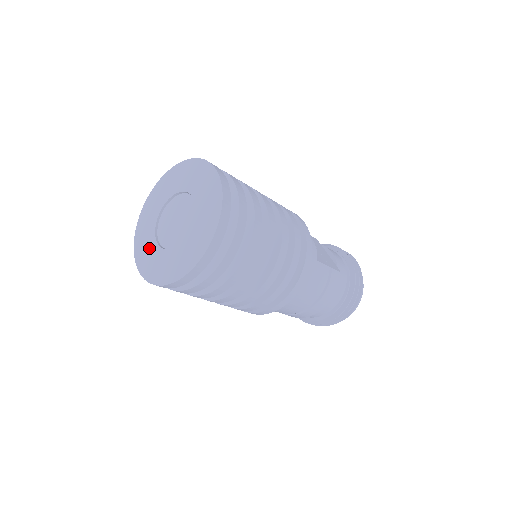
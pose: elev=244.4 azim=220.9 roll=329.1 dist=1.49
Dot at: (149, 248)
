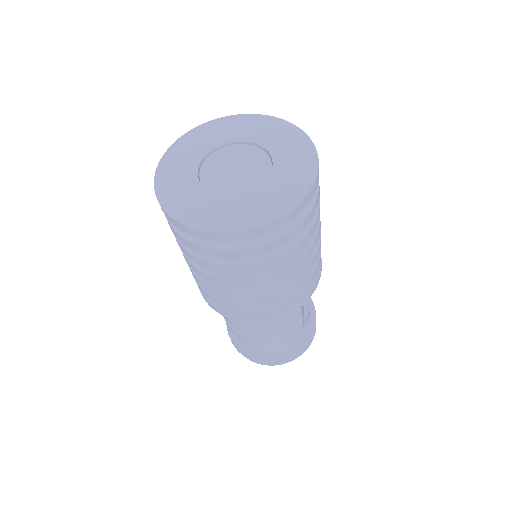
Dot at: (184, 168)
